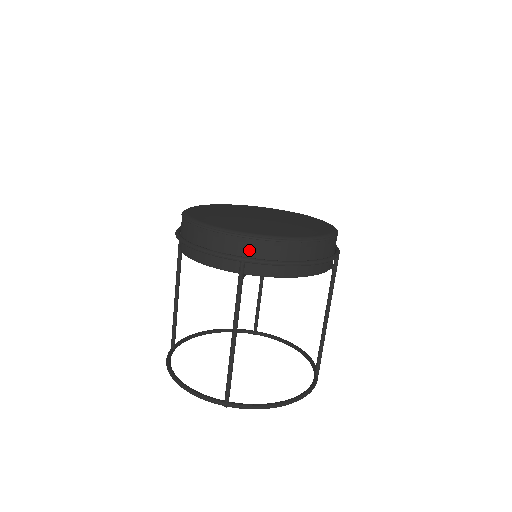
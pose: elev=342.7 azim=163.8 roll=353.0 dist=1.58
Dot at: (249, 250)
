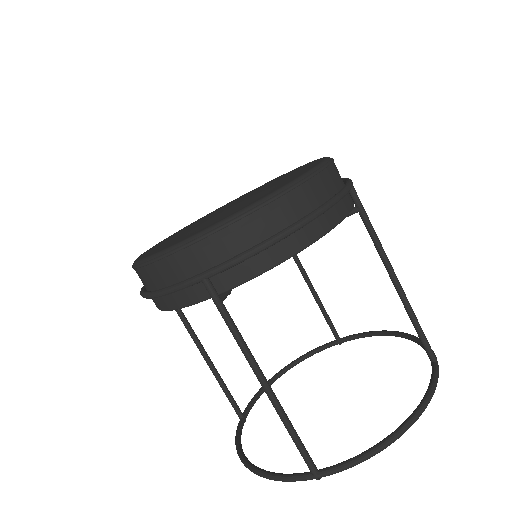
Dot at: (204, 259)
